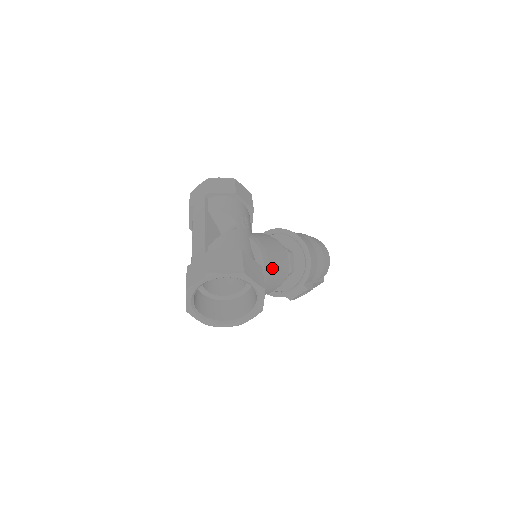
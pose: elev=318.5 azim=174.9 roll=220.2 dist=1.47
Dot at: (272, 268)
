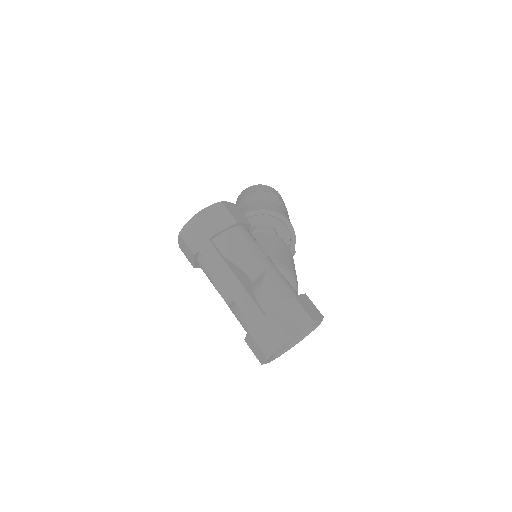
Dot at: occluded
